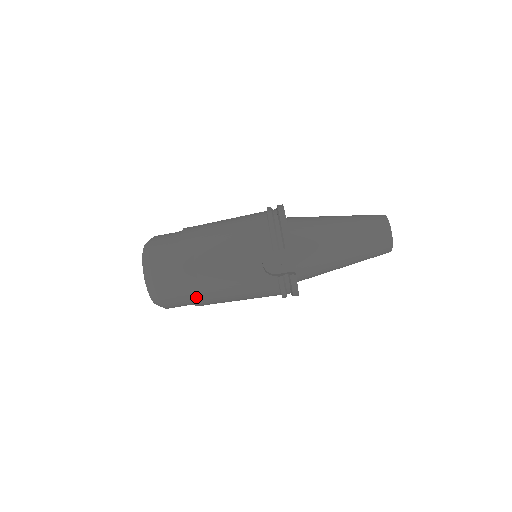
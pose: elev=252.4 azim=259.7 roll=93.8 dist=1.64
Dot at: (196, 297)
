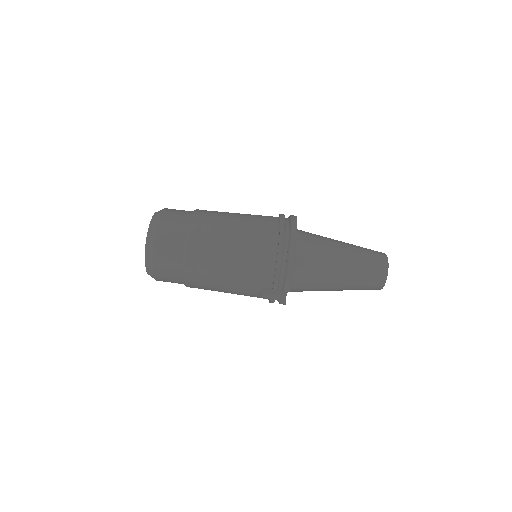
Dot at: occluded
